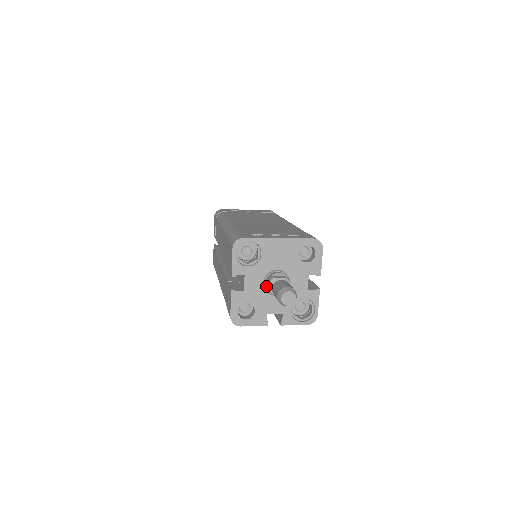
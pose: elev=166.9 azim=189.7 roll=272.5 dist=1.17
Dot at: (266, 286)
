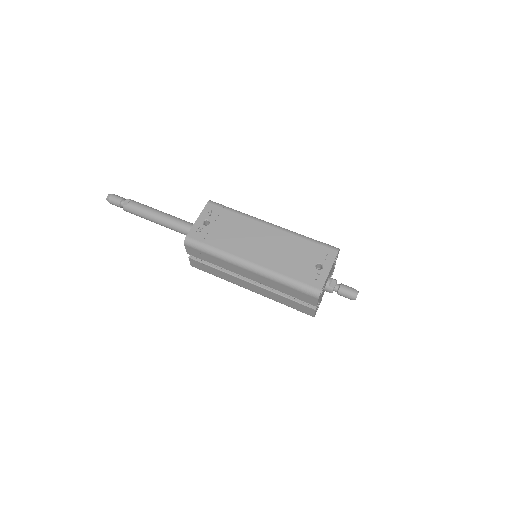
Dot at: (326, 291)
